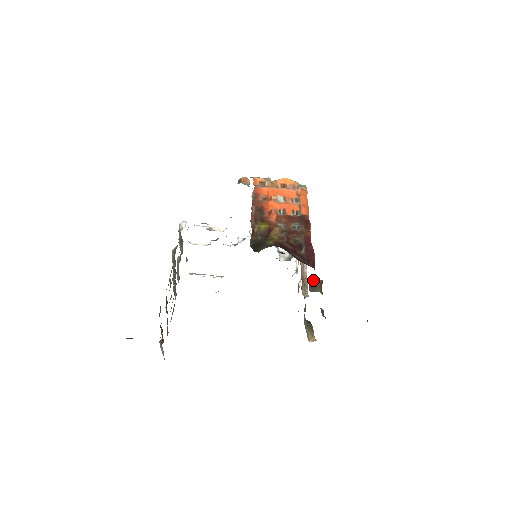
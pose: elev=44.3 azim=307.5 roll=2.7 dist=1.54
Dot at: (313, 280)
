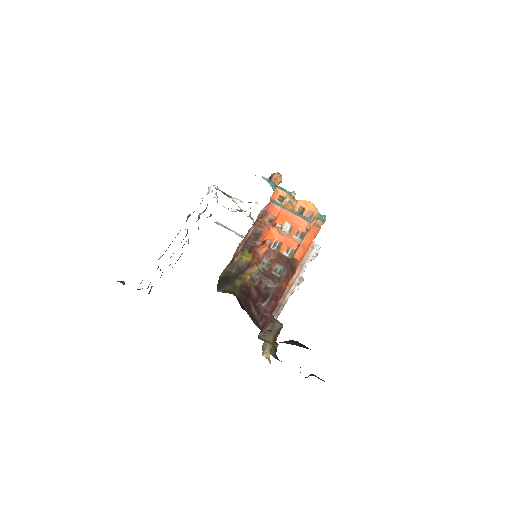
Dot at: (272, 324)
